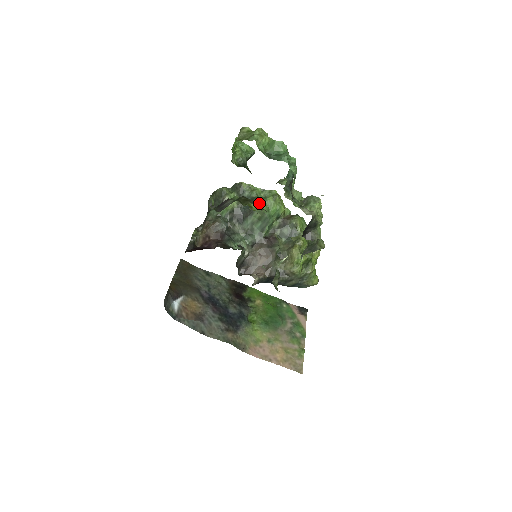
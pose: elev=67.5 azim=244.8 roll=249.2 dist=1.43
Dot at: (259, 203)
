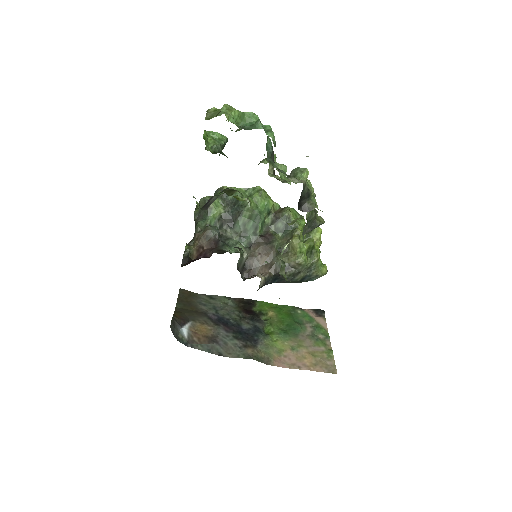
Dot at: (246, 201)
